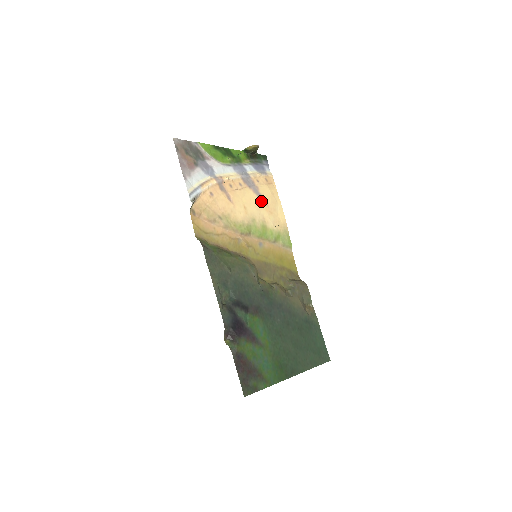
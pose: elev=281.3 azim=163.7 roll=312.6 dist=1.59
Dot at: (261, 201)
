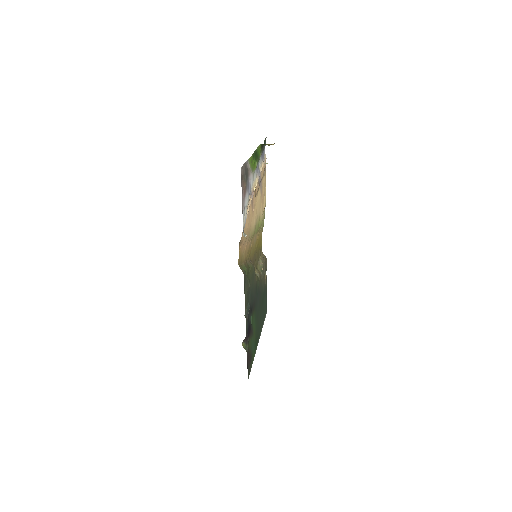
Dot at: (261, 195)
